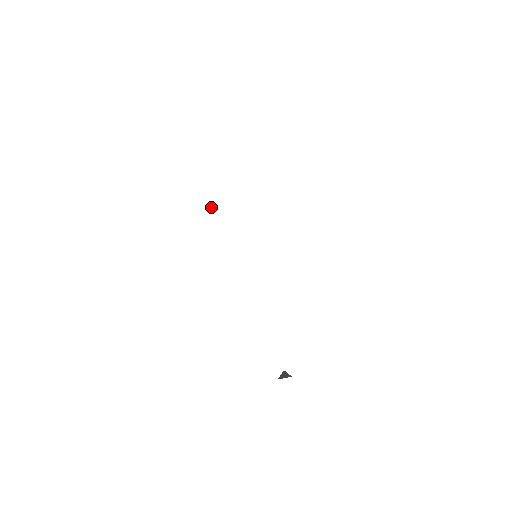
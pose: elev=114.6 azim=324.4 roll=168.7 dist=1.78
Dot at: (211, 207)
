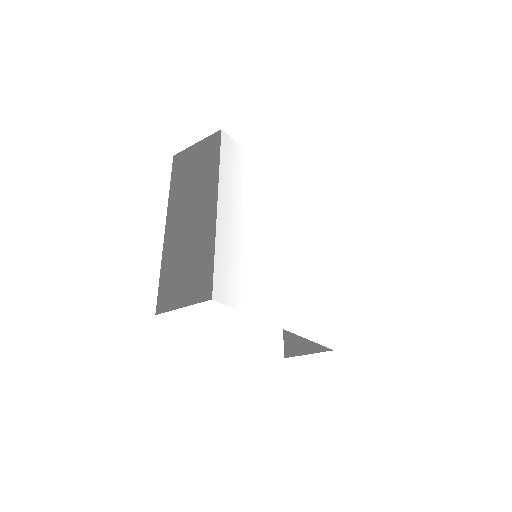
Dot at: (242, 220)
